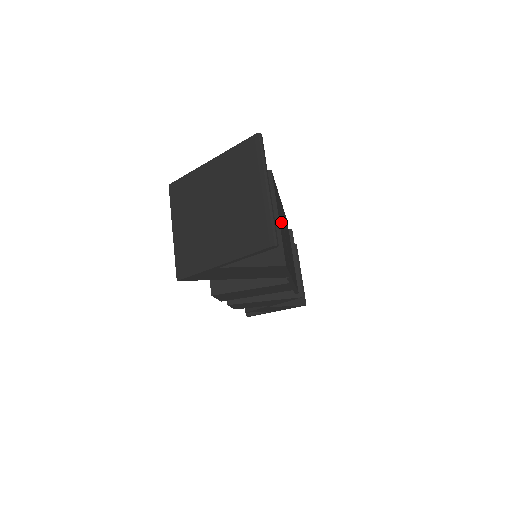
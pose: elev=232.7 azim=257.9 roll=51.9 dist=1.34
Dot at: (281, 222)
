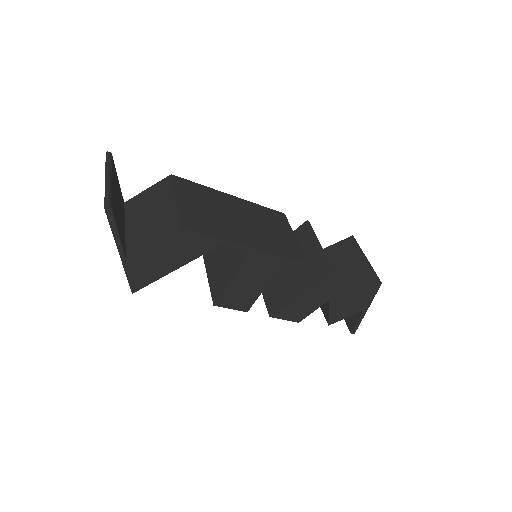
Dot at: (199, 205)
